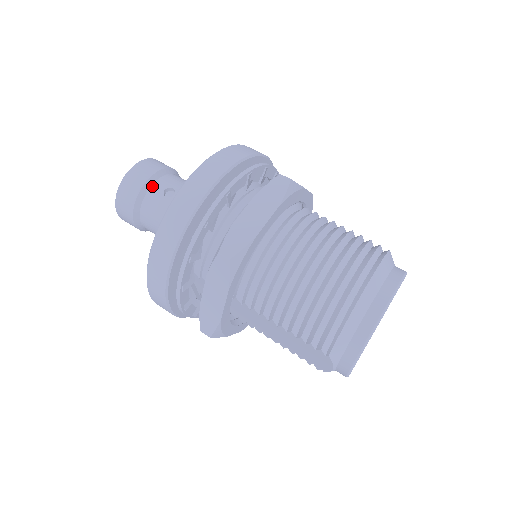
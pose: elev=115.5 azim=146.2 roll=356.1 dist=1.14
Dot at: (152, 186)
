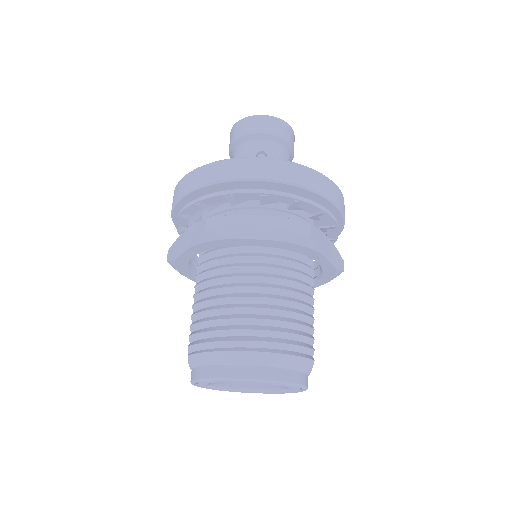
Dot at: (260, 140)
